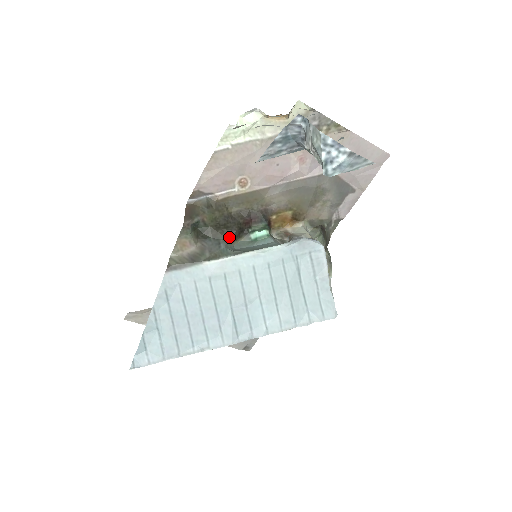
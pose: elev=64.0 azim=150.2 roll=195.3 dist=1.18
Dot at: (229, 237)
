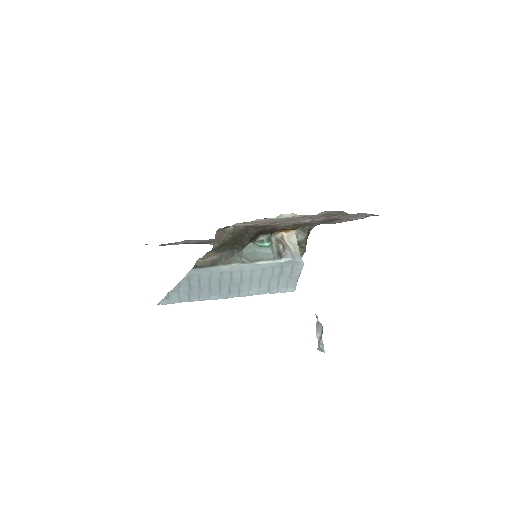
Dot at: (241, 248)
